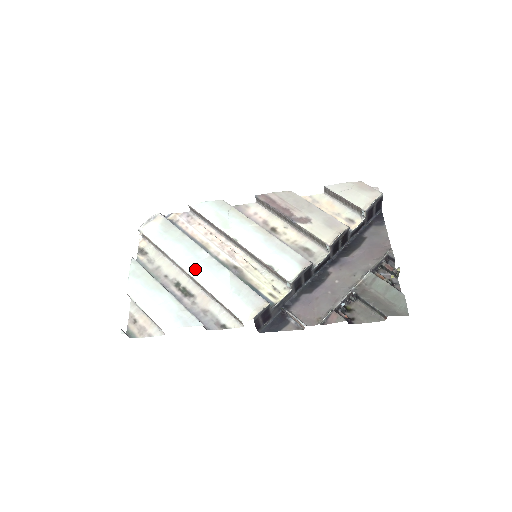
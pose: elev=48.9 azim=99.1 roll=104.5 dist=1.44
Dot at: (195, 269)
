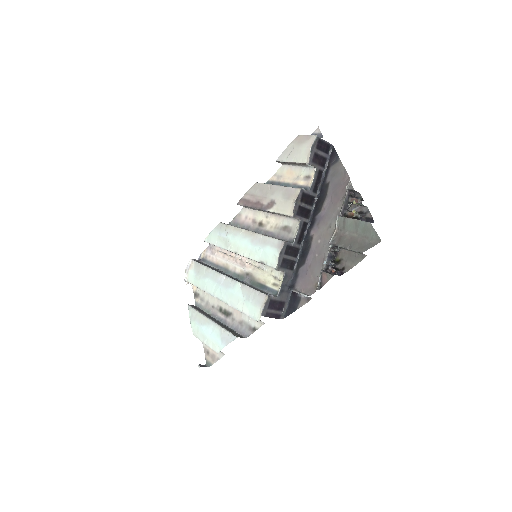
Dot at: (220, 294)
